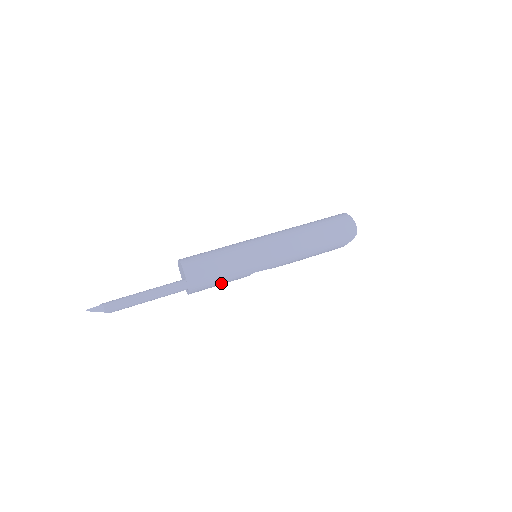
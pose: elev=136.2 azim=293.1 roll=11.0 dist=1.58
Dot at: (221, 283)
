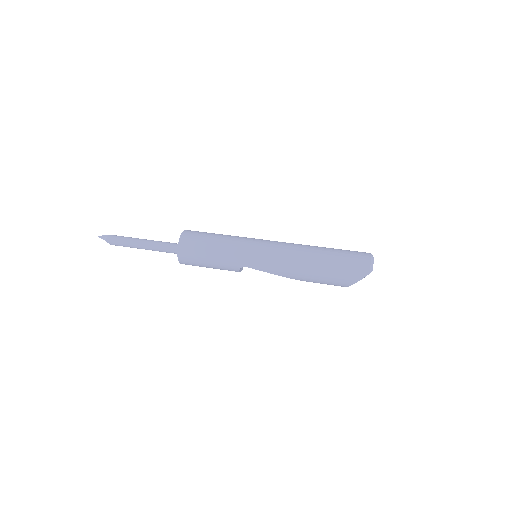
Dot at: (210, 263)
